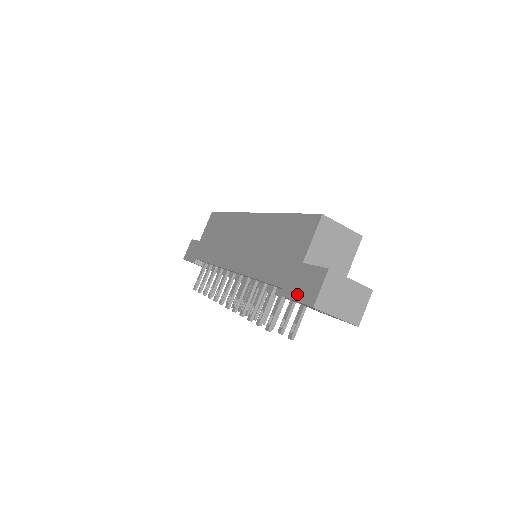
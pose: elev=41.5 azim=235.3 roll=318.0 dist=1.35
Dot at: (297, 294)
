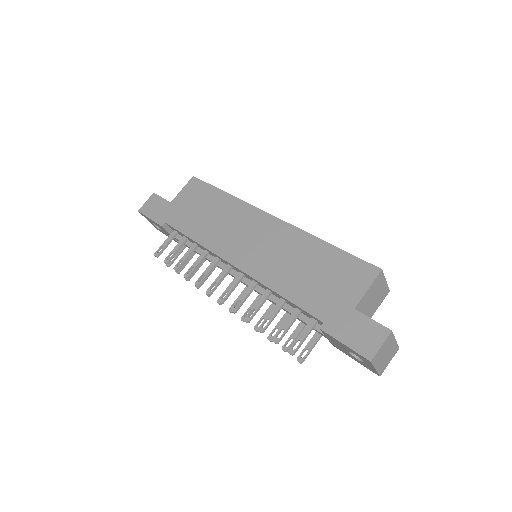
Dot at: (347, 339)
